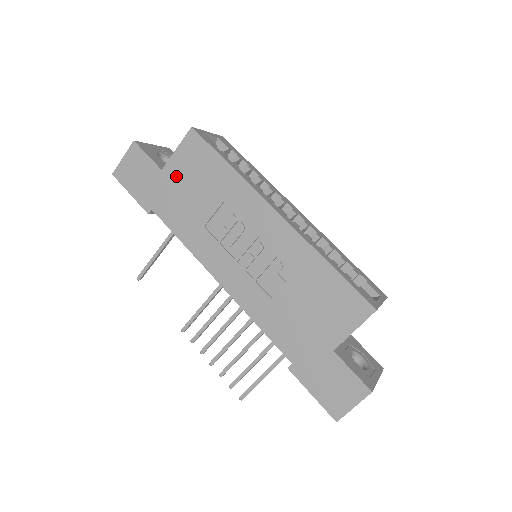
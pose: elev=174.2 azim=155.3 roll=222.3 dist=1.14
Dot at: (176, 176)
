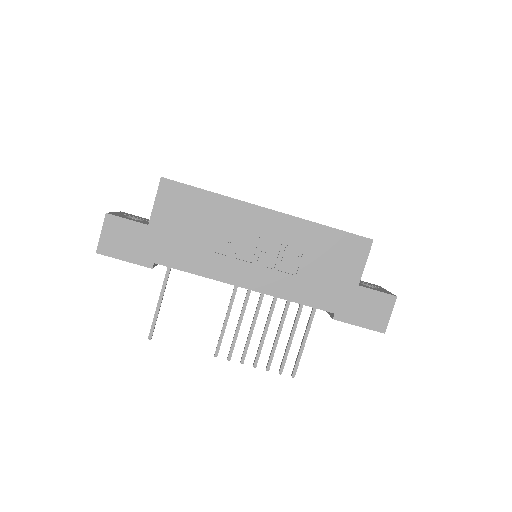
Dot at: (165, 224)
